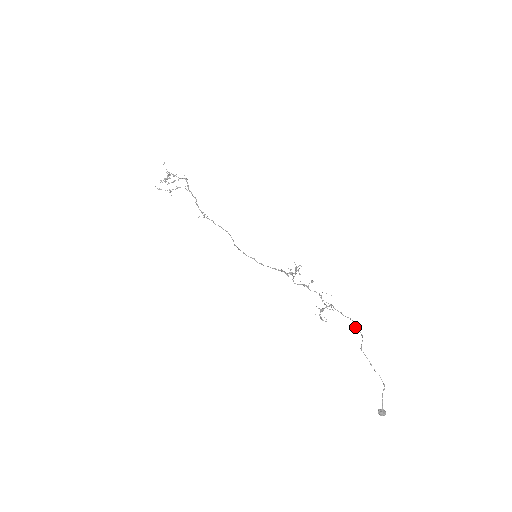
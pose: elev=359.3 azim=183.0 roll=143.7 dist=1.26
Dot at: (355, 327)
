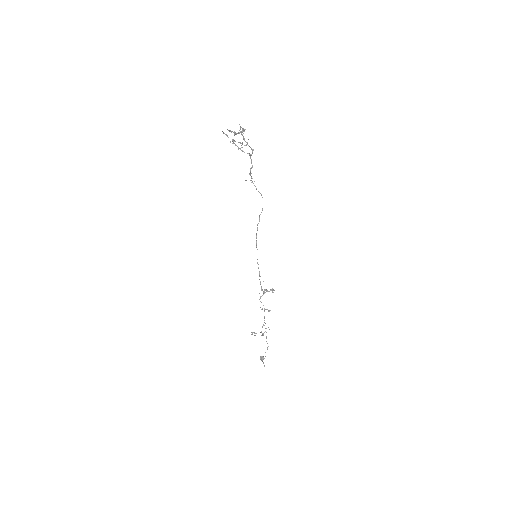
Dot at: occluded
